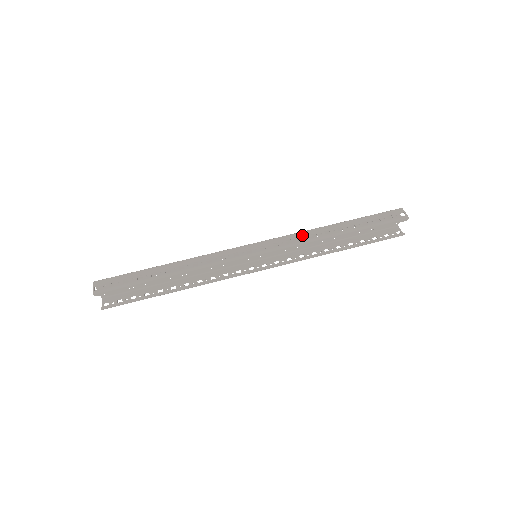
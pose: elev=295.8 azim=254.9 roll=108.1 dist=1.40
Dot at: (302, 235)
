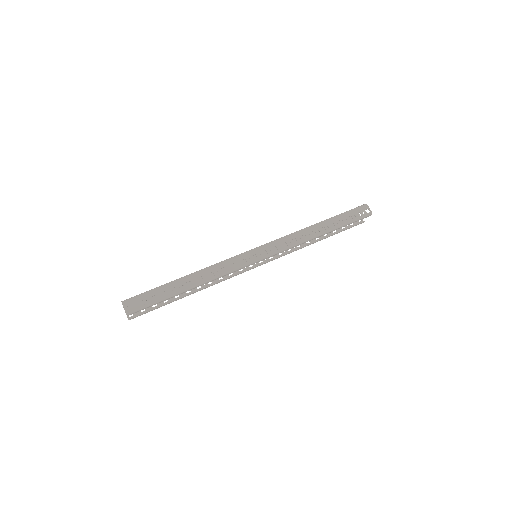
Dot at: (294, 237)
